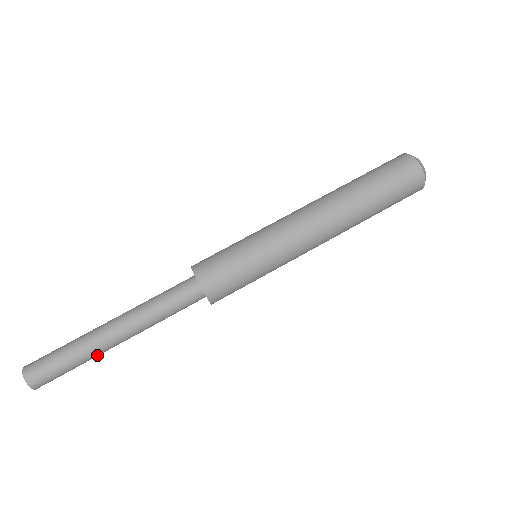
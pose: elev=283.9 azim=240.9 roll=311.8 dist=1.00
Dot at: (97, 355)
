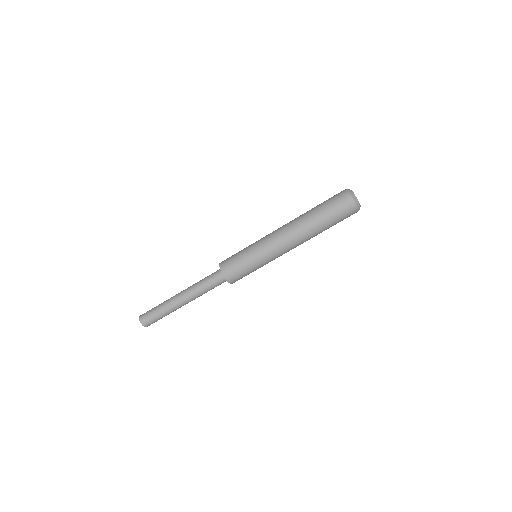
Dot at: occluded
